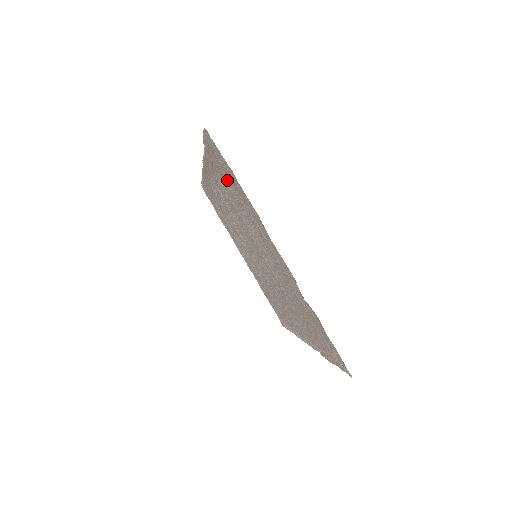
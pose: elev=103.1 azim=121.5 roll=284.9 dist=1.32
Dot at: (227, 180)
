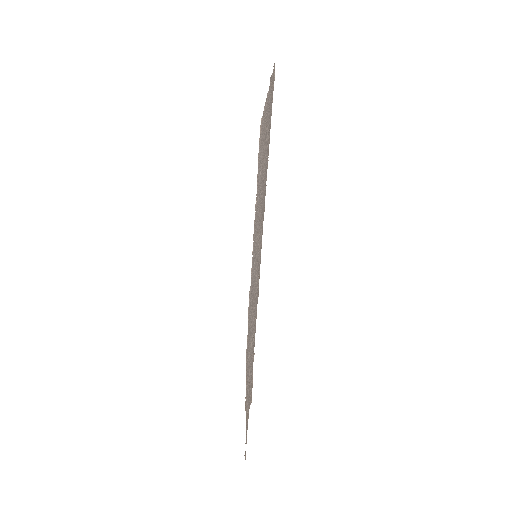
Dot at: occluded
